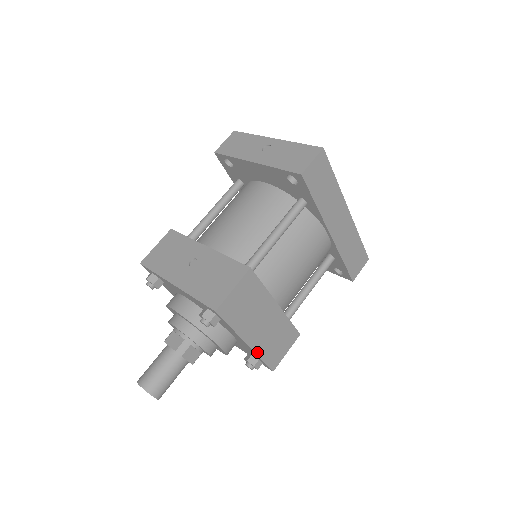
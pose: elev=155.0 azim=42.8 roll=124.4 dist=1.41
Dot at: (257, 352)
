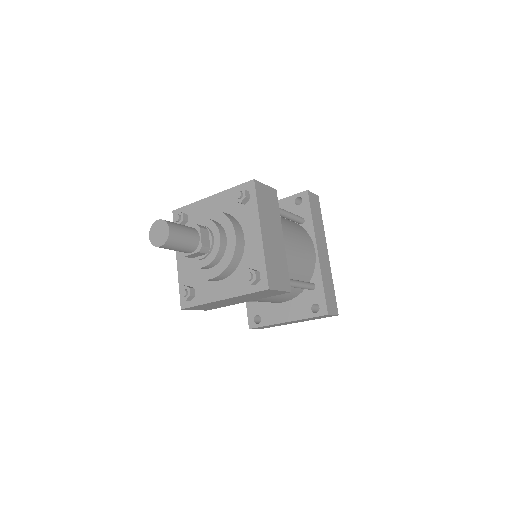
Dot at: (264, 250)
